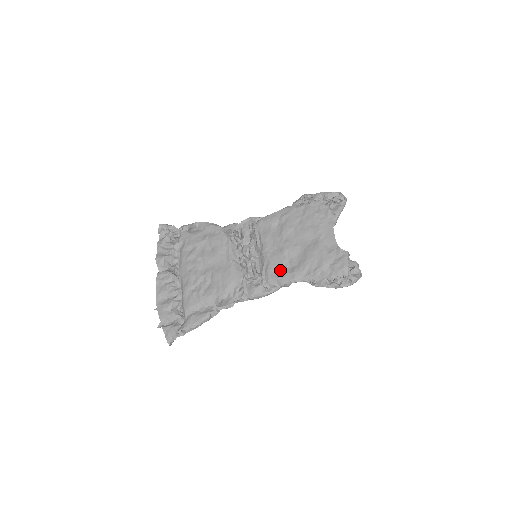
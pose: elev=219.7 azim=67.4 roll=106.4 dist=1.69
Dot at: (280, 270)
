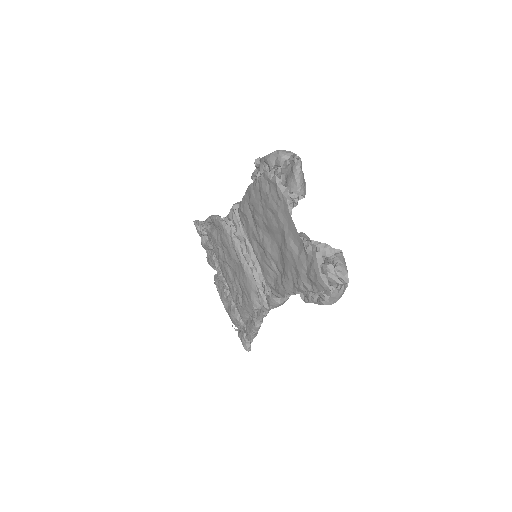
Dot at: (274, 279)
